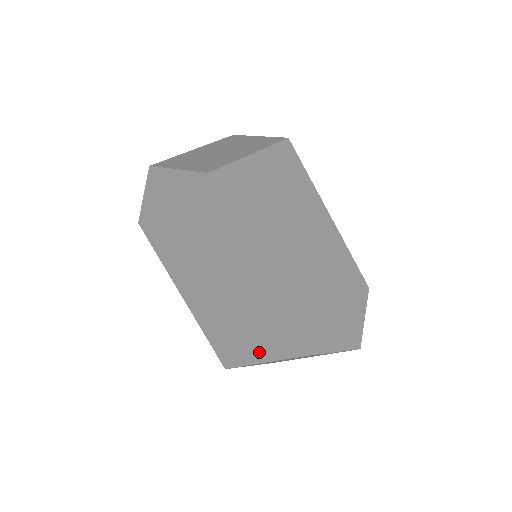
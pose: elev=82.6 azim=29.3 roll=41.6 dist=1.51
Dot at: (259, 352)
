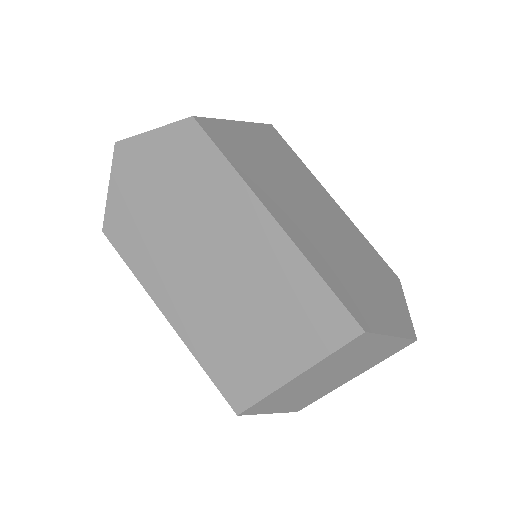
Dot at: (286, 362)
